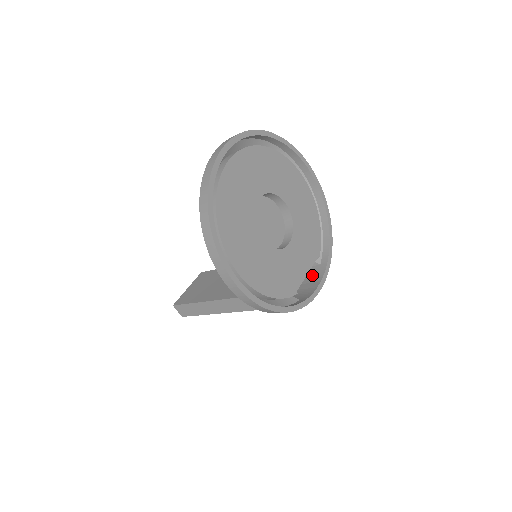
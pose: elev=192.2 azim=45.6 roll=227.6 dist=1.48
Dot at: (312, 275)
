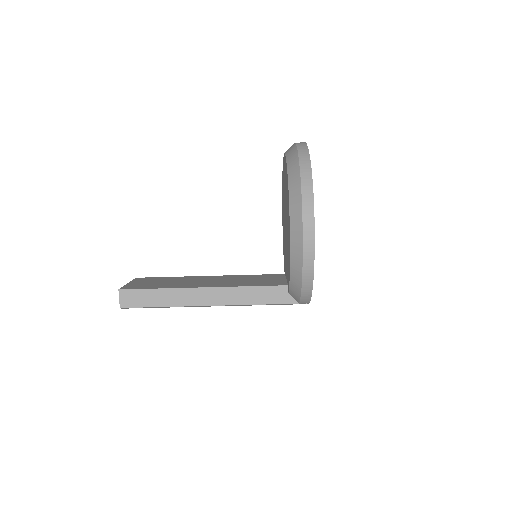
Dot at: occluded
